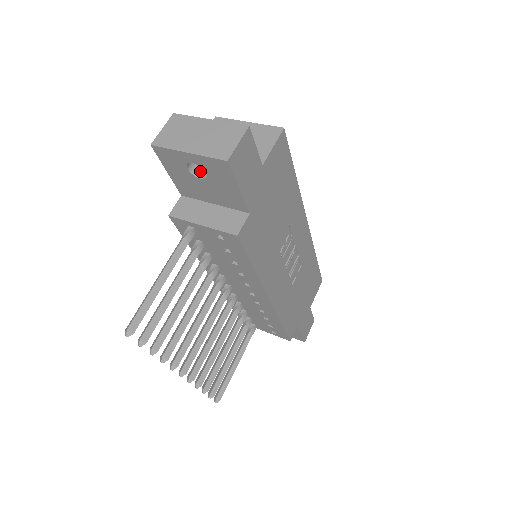
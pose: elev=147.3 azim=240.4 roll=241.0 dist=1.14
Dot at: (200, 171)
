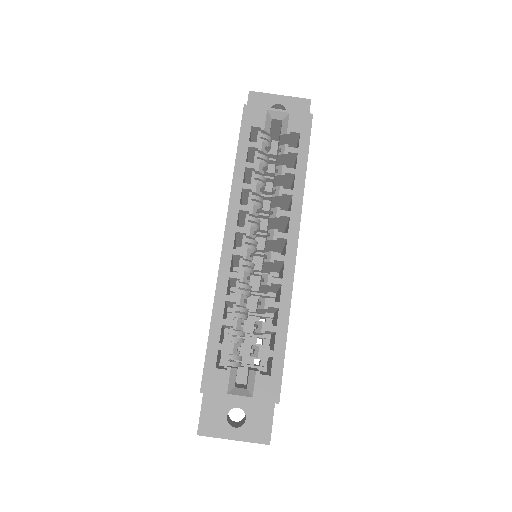
Dot at: occluded
